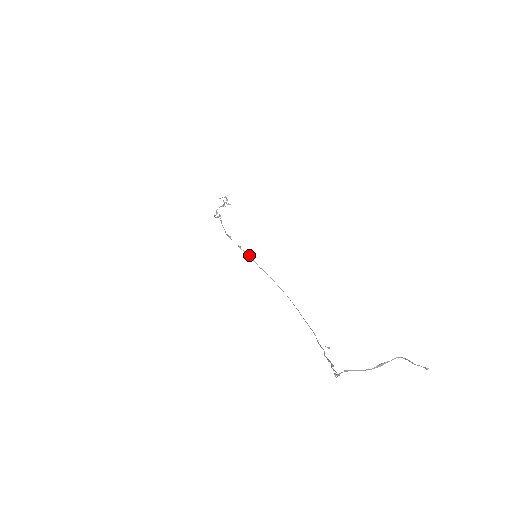
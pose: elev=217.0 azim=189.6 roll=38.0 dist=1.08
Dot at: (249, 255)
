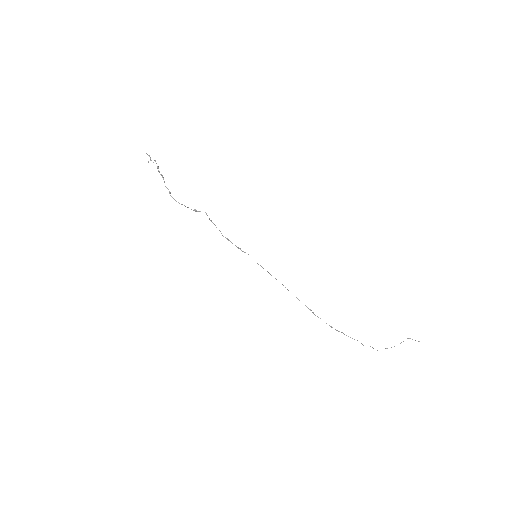
Dot at: occluded
